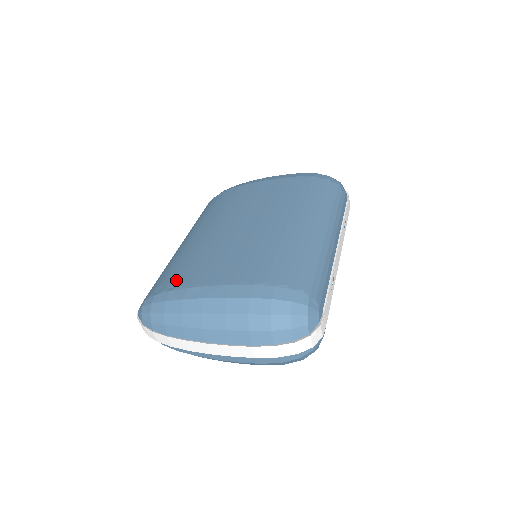
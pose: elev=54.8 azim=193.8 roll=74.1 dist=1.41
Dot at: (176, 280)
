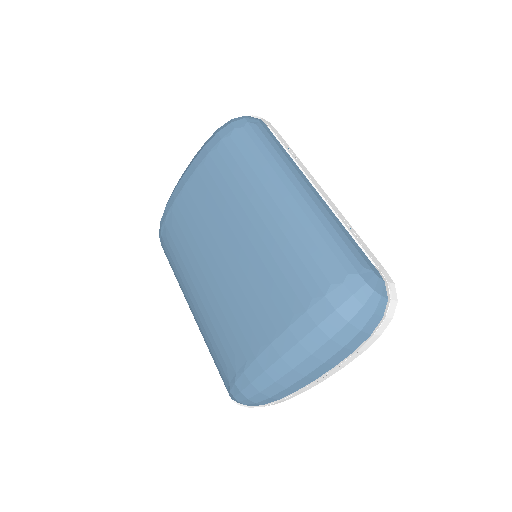
Dot at: (236, 357)
